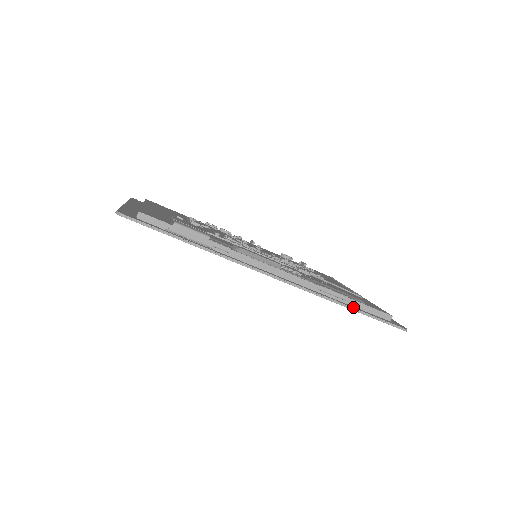
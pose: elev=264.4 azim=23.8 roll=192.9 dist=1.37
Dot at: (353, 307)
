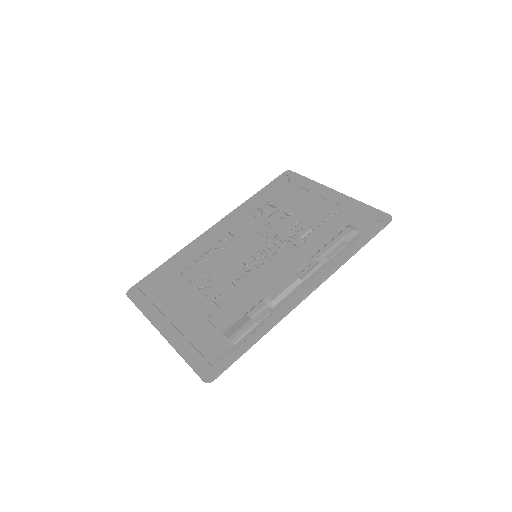
Dot at: (357, 248)
